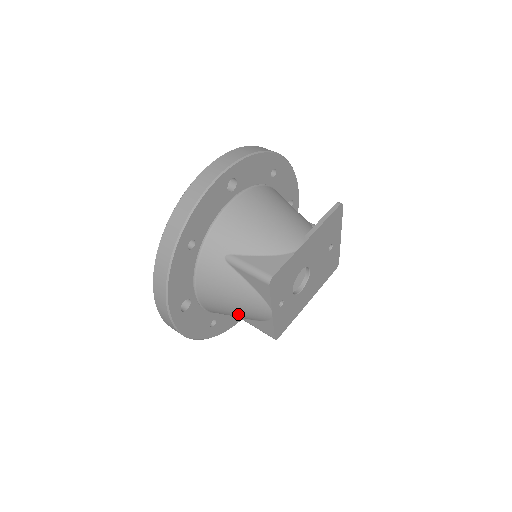
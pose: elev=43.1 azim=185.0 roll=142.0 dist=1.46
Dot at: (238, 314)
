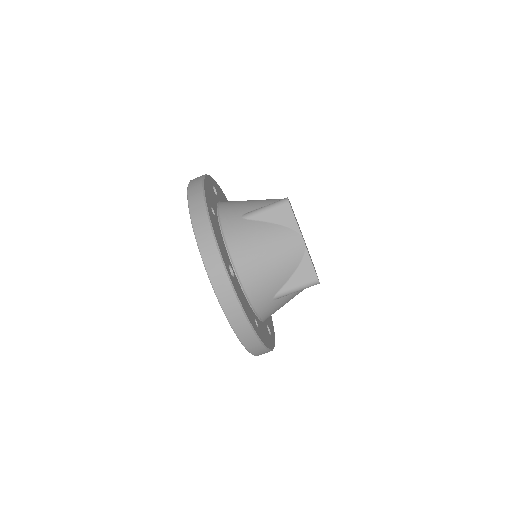
Dot at: (277, 271)
